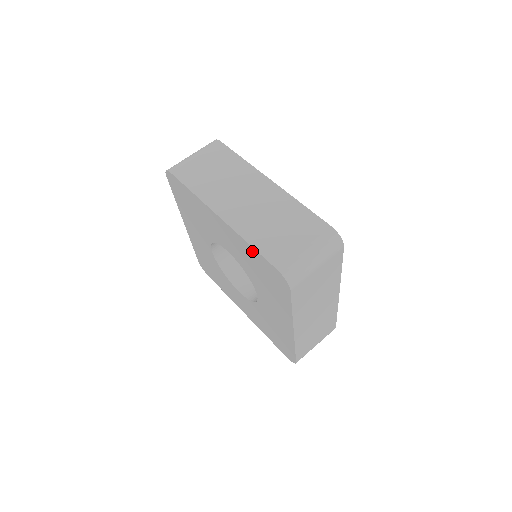
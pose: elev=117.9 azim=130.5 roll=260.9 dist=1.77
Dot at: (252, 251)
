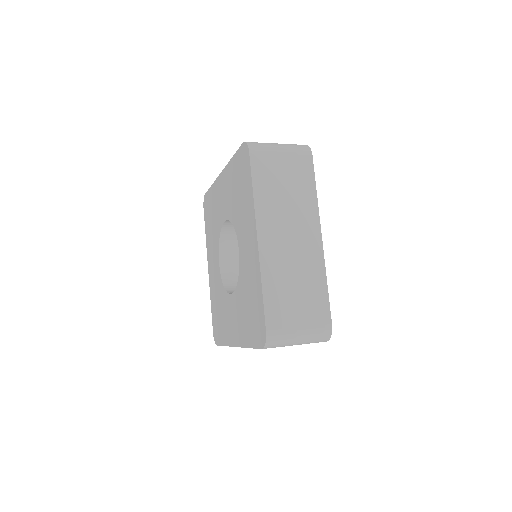
Dot at: (233, 163)
